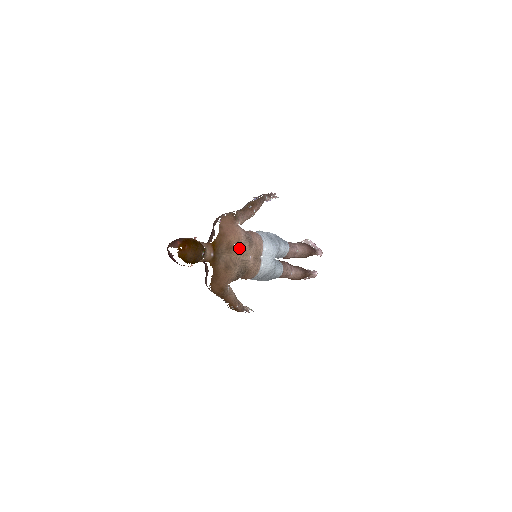
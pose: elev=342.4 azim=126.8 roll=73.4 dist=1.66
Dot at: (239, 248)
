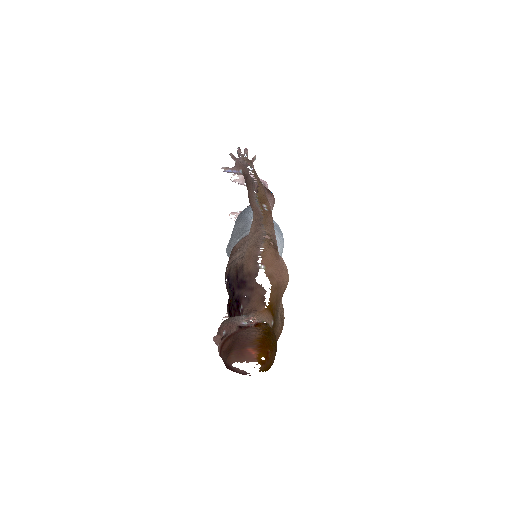
Dot at: occluded
